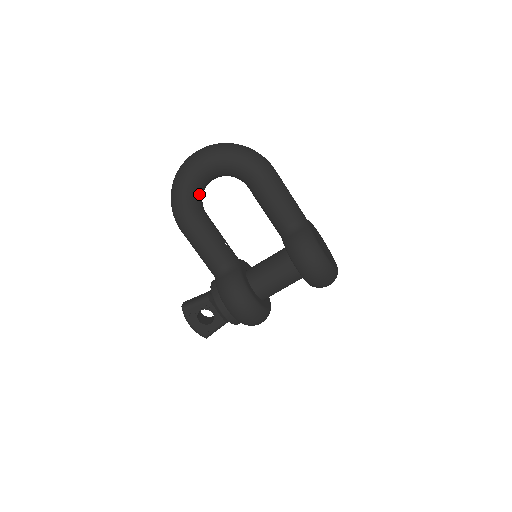
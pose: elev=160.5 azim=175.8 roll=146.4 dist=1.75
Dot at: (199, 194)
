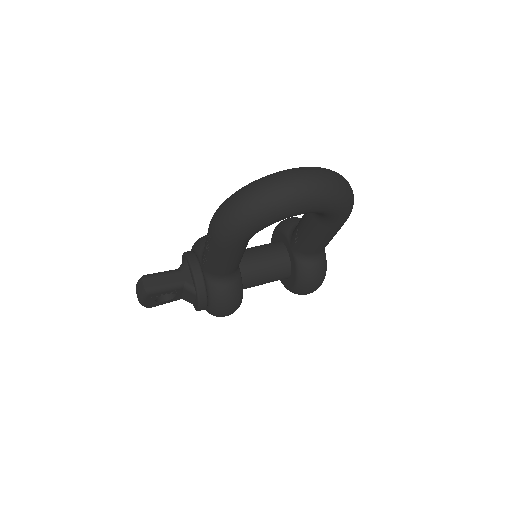
Dot at: occluded
